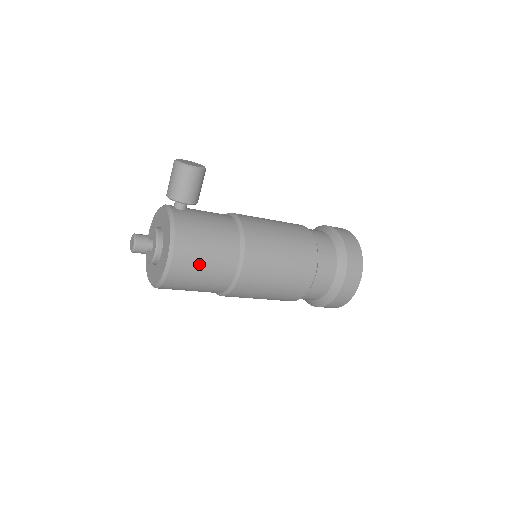
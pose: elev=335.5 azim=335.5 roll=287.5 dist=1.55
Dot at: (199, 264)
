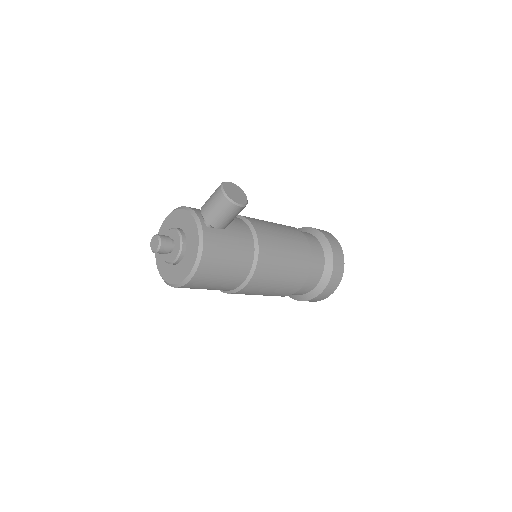
Dot at: (212, 281)
